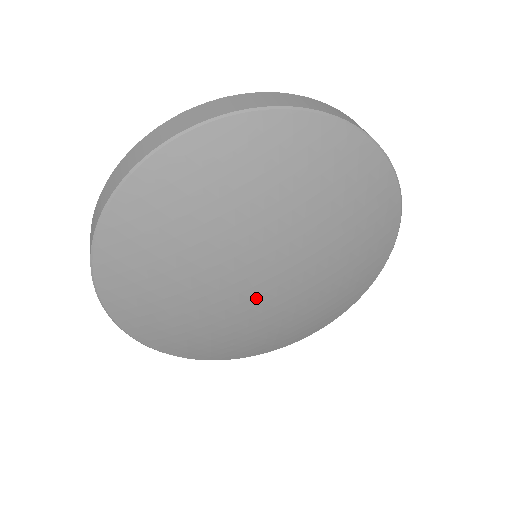
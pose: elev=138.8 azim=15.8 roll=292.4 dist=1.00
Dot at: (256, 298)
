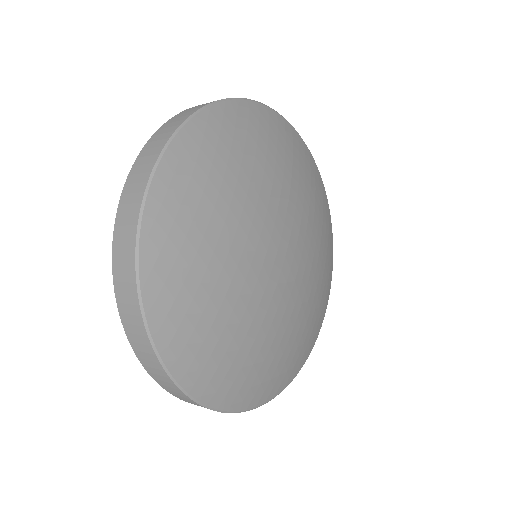
Dot at: (288, 280)
